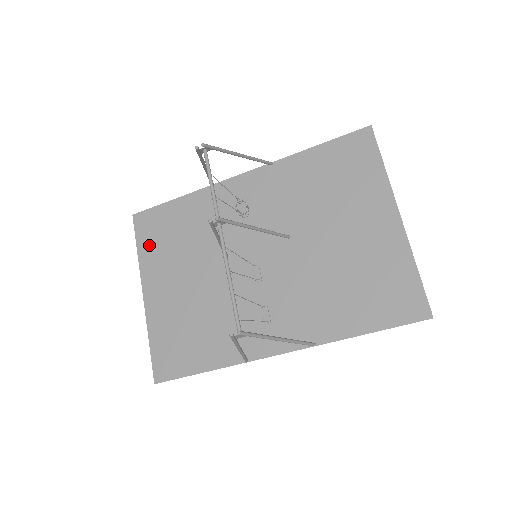
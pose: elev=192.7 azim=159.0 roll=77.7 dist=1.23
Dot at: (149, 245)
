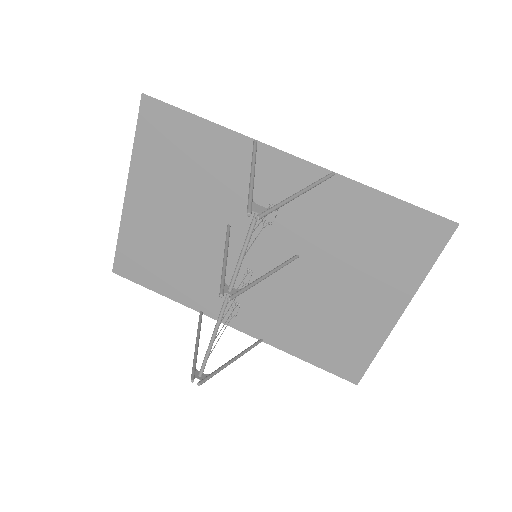
Dot at: (150, 148)
